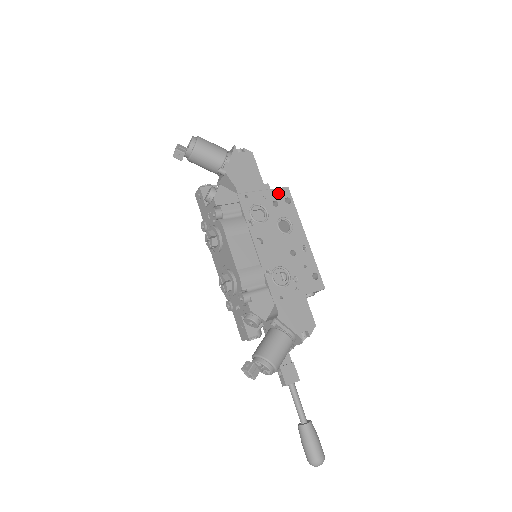
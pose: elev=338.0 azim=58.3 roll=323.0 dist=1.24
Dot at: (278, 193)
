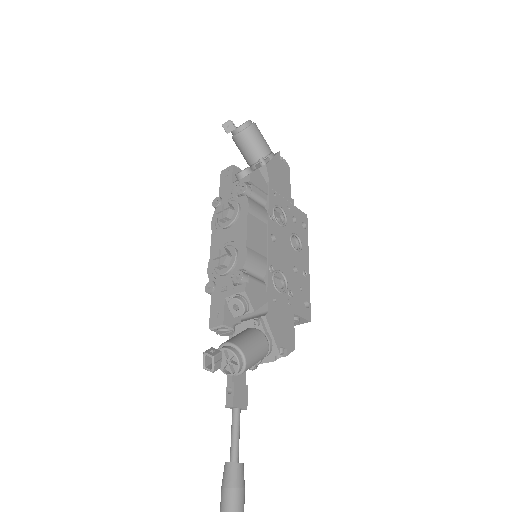
Dot at: (299, 213)
